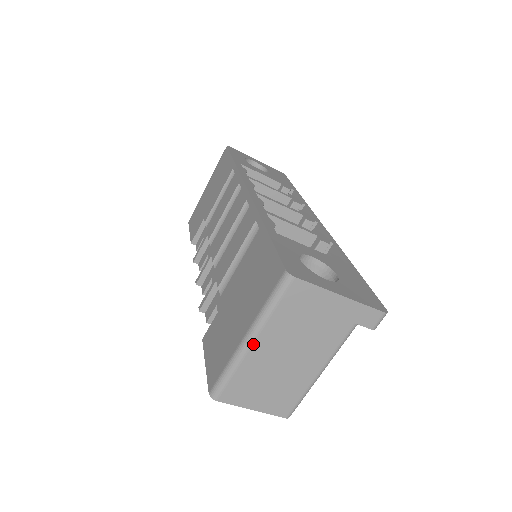
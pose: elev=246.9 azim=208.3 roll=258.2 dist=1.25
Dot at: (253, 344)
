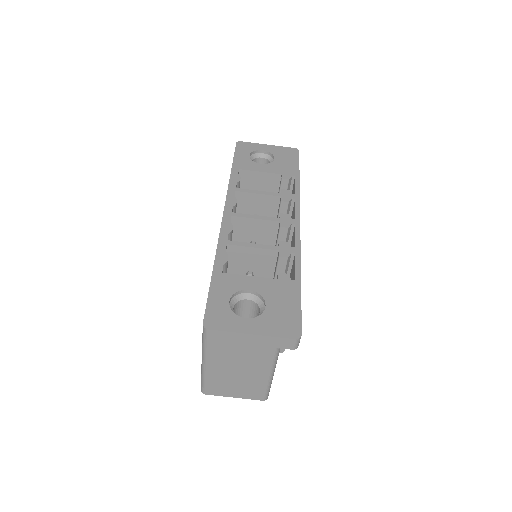
Dot at: (207, 365)
